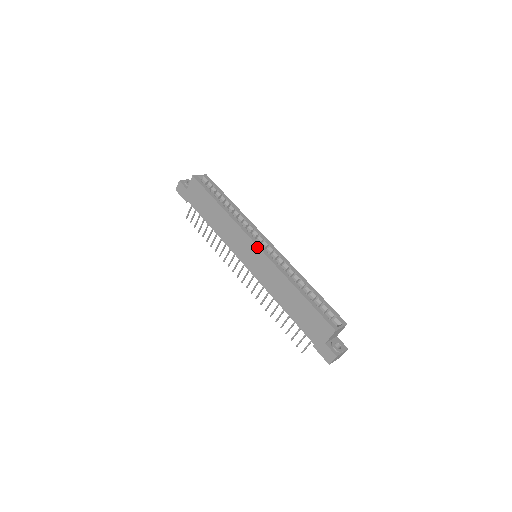
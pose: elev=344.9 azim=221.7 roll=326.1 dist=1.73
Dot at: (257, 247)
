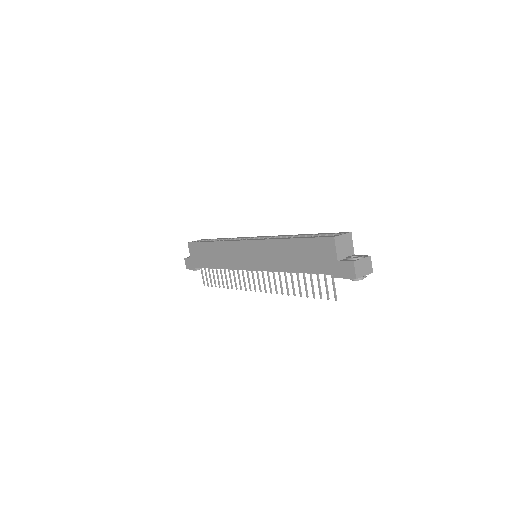
Dot at: (246, 242)
